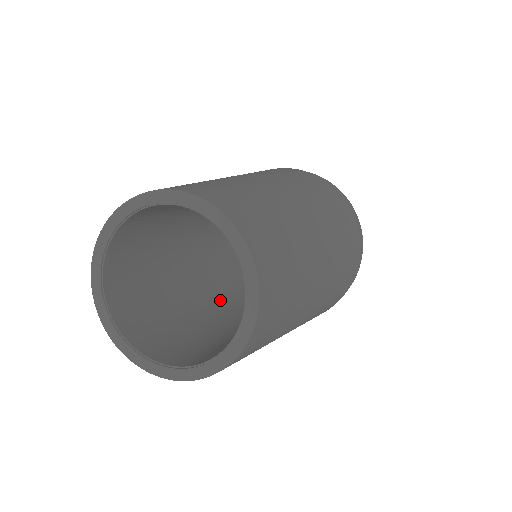
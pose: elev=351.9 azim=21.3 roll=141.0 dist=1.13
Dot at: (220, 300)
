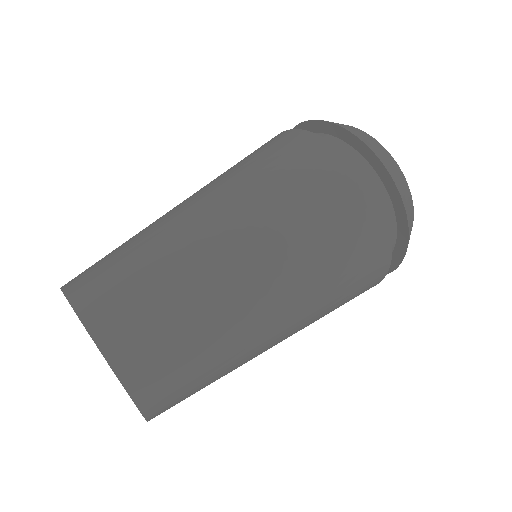
Dot at: occluded
